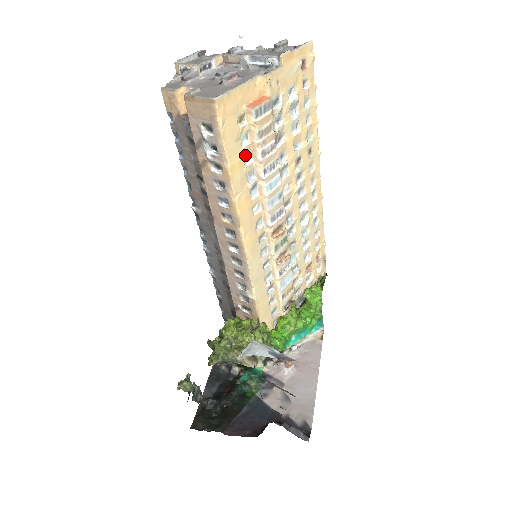
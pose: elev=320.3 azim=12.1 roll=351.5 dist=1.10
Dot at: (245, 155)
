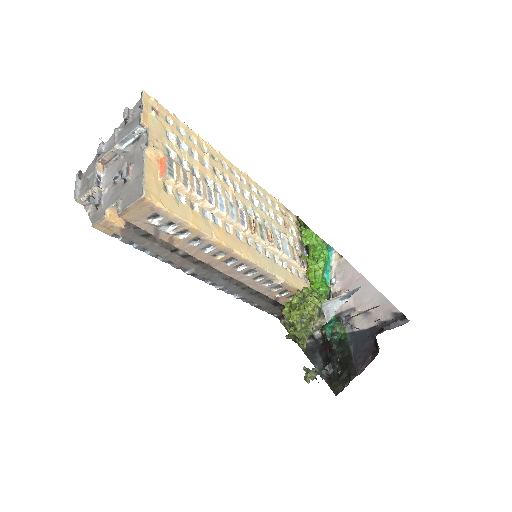
Dot at: (190, 206)
